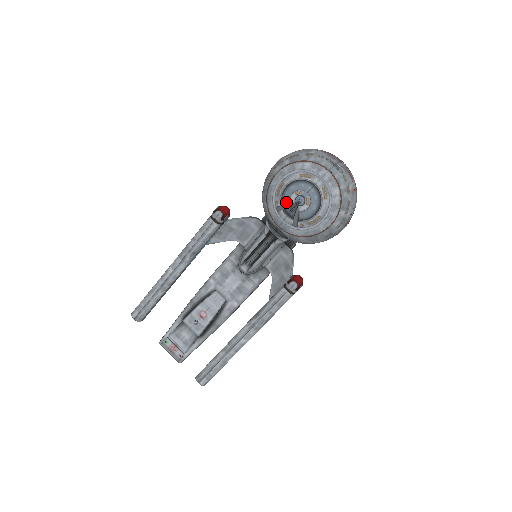
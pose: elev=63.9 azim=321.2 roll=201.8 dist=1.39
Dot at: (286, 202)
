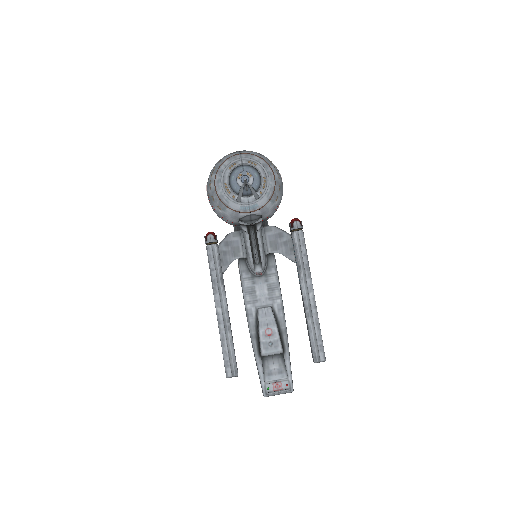
Dot at: (238, 190)
